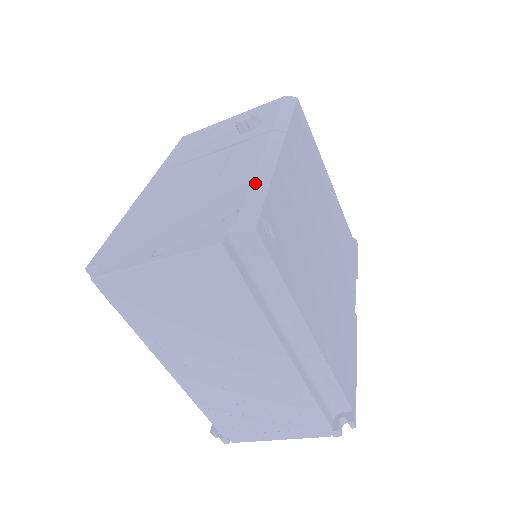
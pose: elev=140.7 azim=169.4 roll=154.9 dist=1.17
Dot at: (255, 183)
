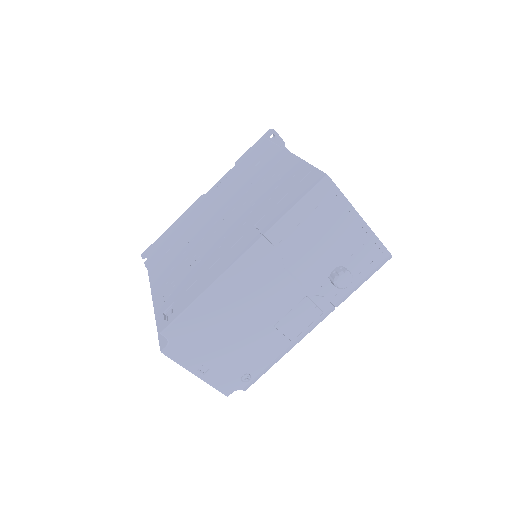
Dot at: (275, 361)
